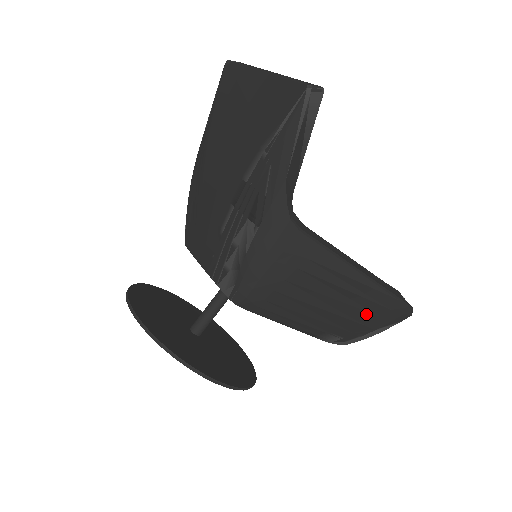
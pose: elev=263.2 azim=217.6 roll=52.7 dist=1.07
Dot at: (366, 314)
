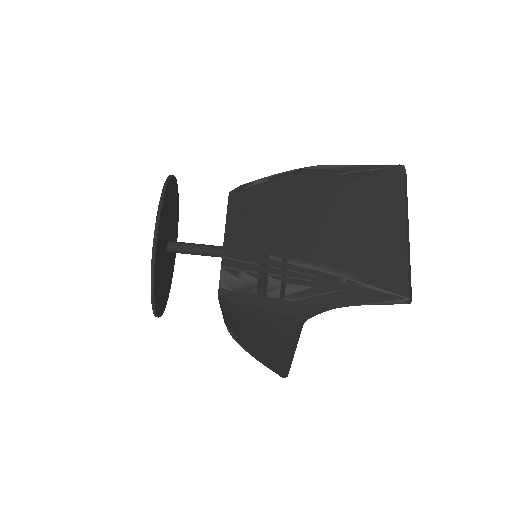
Dot at: (265, 357)
